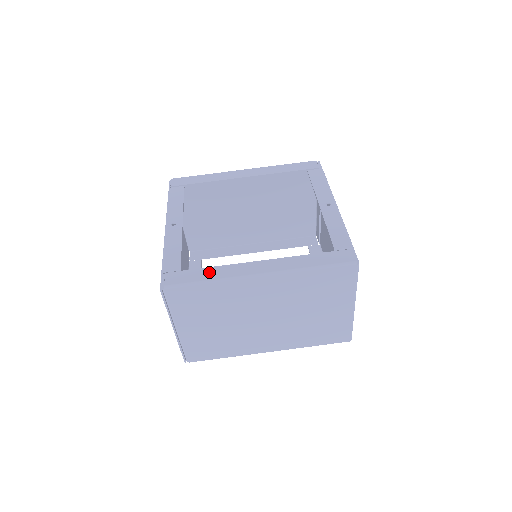
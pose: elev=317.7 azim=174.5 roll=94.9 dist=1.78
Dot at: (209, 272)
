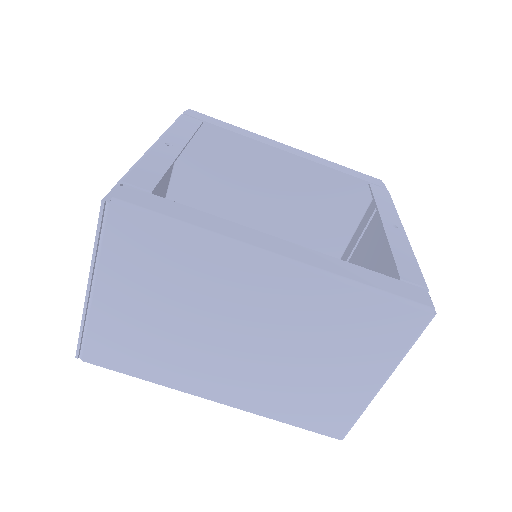
Dot at: (196, 215)
